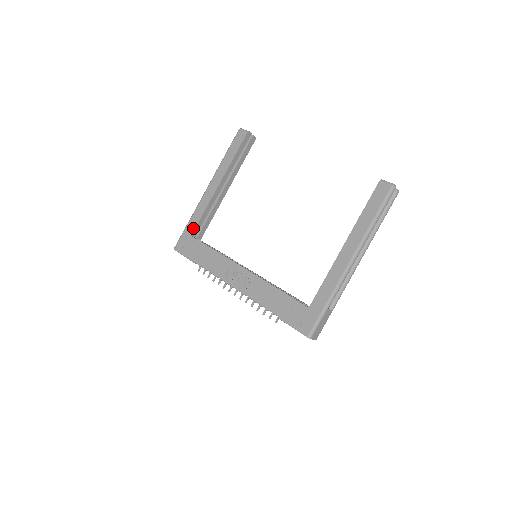
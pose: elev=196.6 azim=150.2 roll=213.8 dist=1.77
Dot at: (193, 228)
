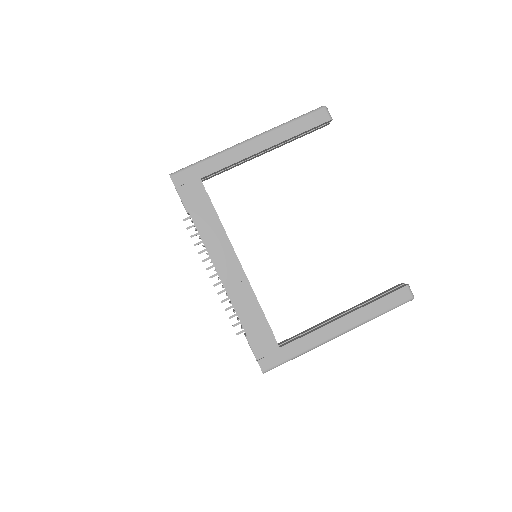
Dot at: (208, 172)
